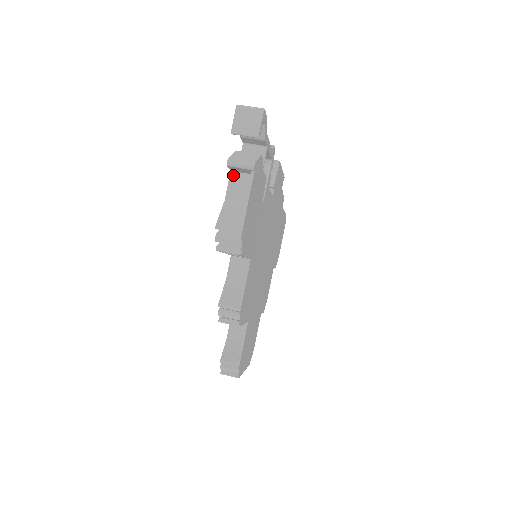
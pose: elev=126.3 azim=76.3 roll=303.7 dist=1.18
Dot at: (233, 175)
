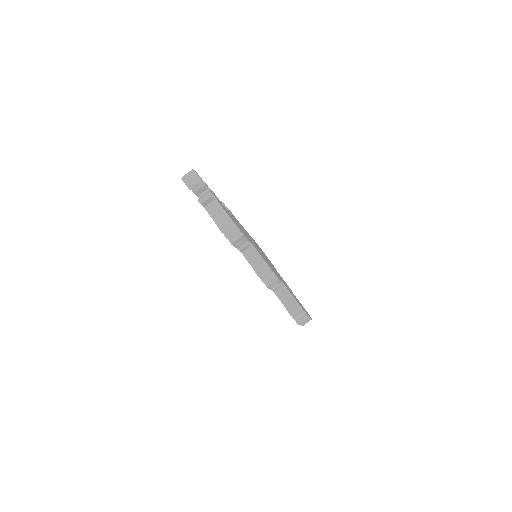
Dot at: (207, 208)
